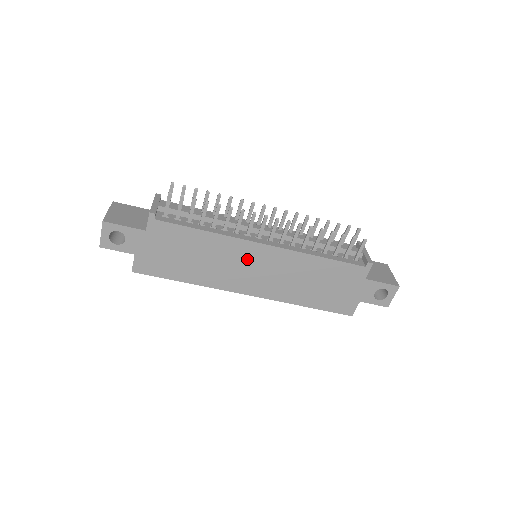
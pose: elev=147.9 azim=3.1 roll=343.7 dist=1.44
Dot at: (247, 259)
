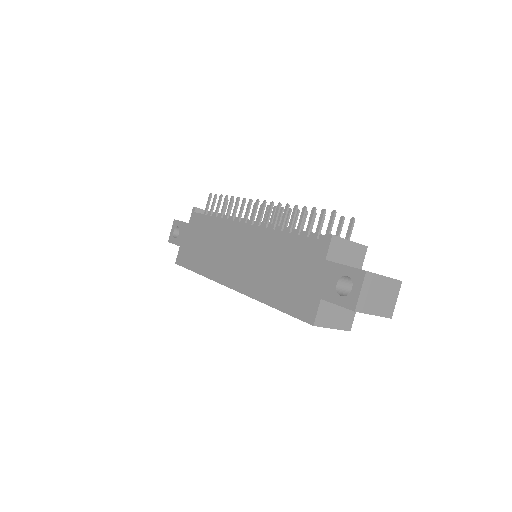
Dot at: (234, 243)
